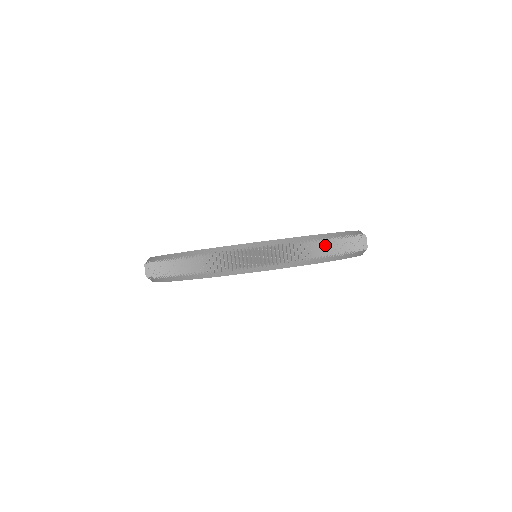
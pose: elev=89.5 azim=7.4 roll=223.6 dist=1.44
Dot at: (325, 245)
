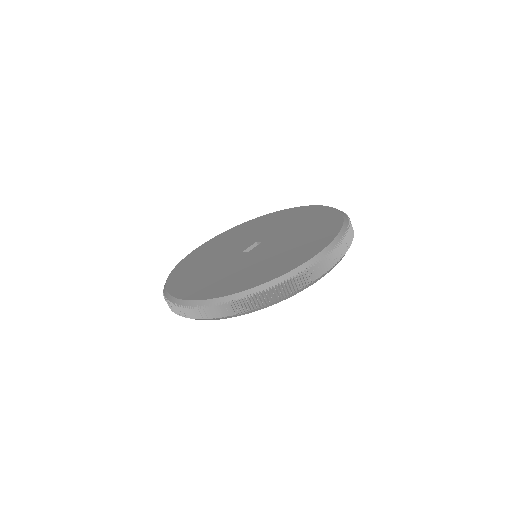
Dot at: (307, 275)
